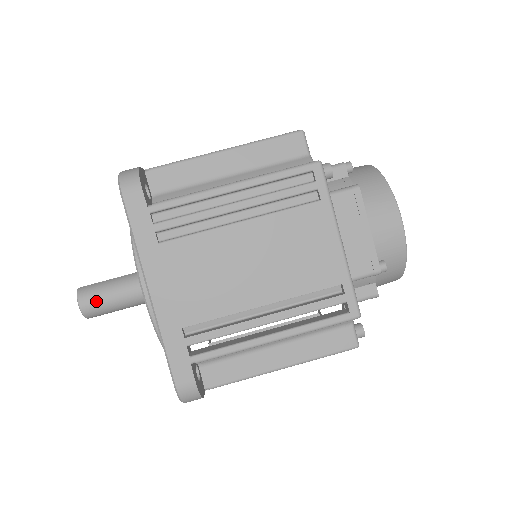
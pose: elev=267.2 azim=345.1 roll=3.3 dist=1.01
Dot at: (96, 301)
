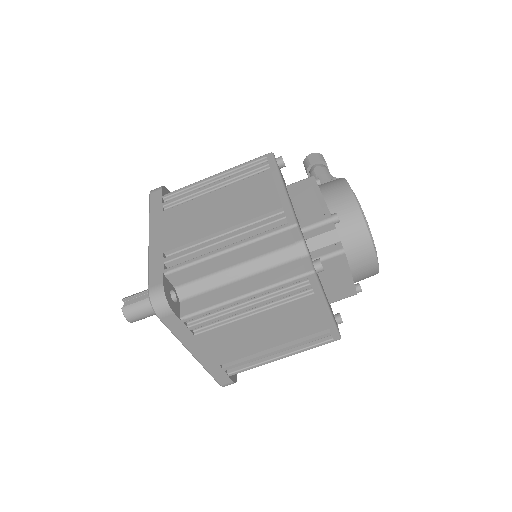
Dot at: (140, 317)
